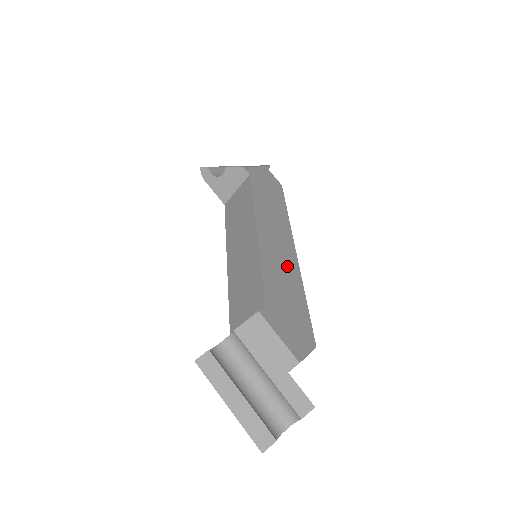
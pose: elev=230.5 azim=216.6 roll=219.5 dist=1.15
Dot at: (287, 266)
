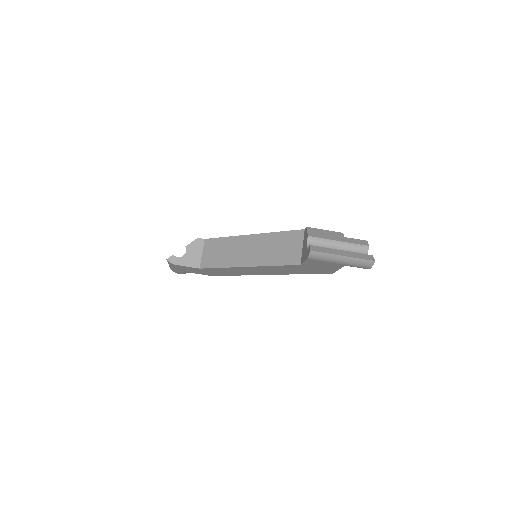
Dot at: occluded
